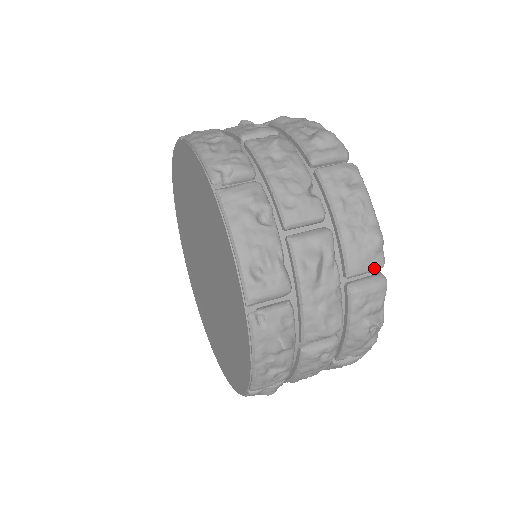
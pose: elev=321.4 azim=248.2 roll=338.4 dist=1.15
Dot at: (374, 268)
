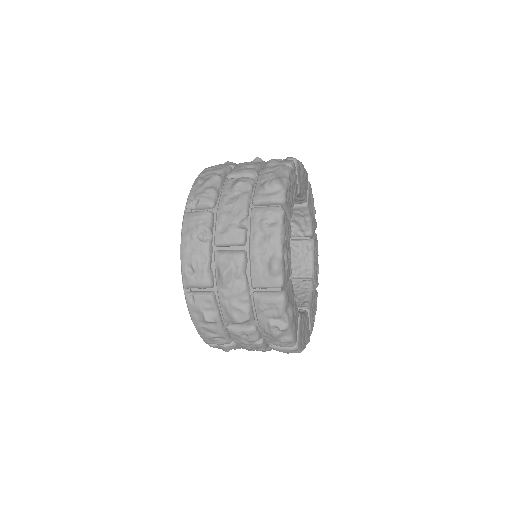
Dot at: (272, 286)
